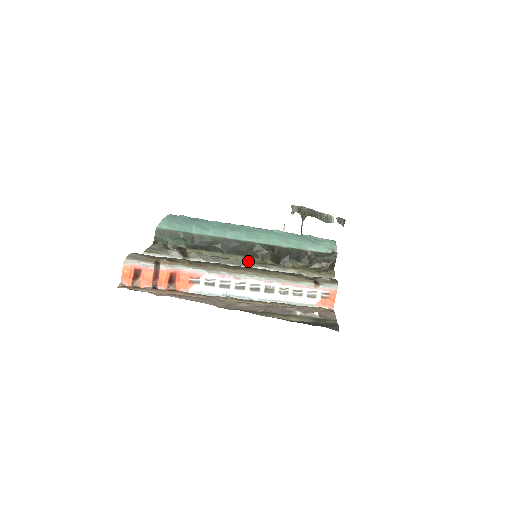
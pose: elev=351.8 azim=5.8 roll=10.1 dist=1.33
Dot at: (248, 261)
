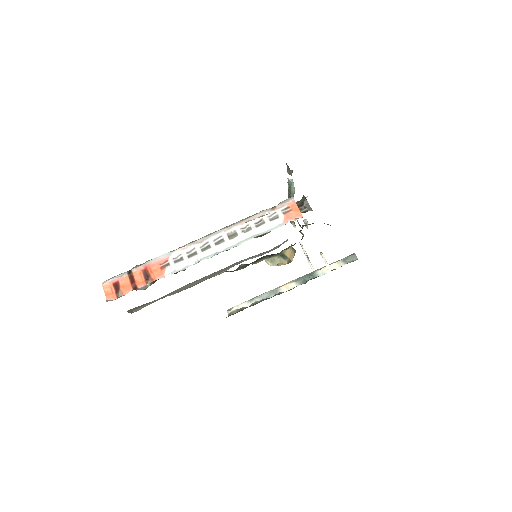
Dot at: occluded
